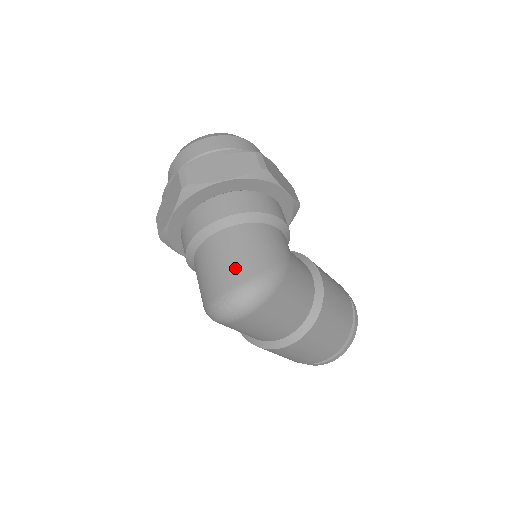
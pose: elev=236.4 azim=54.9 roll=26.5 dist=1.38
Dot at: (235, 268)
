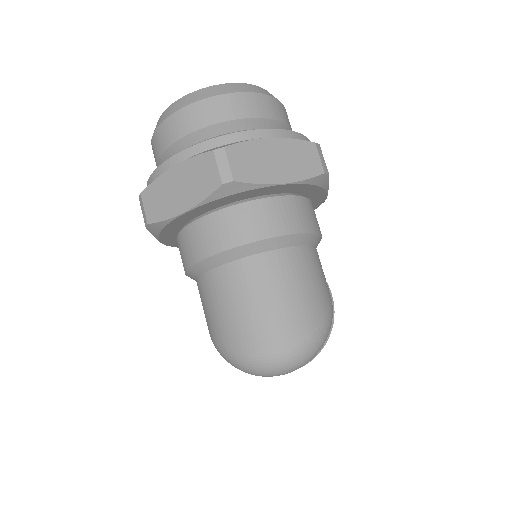
Dot at: (286, 315)
